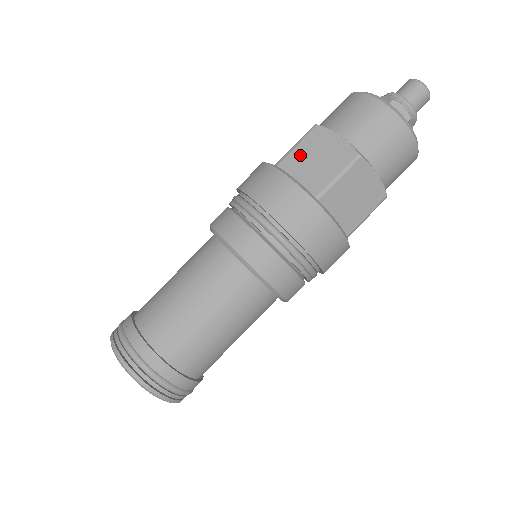
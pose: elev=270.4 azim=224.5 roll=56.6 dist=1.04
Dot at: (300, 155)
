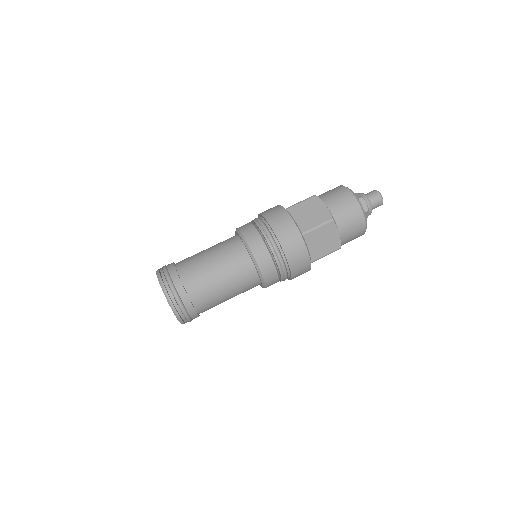
Dot at: occluded
